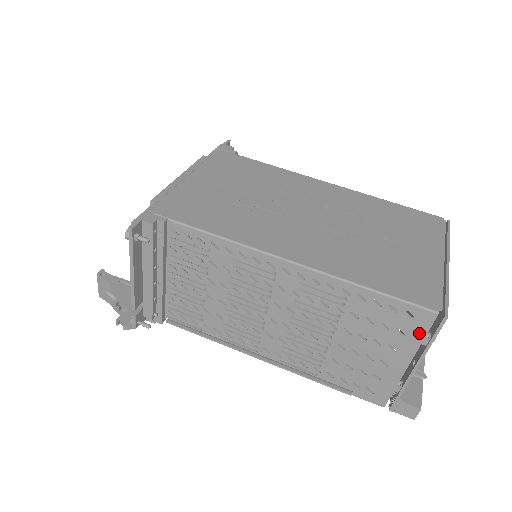
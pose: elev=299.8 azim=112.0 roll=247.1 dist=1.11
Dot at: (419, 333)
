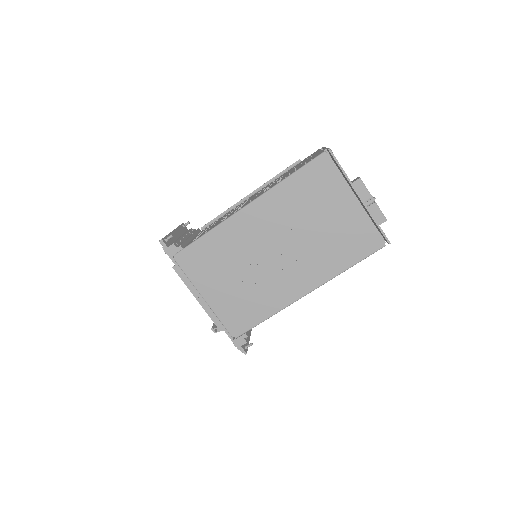
Dot at: occluded
